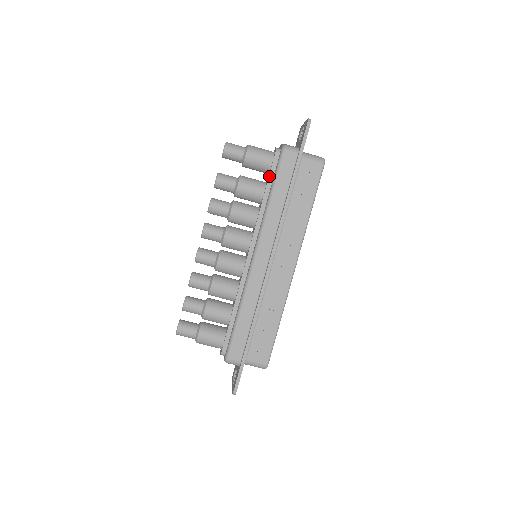
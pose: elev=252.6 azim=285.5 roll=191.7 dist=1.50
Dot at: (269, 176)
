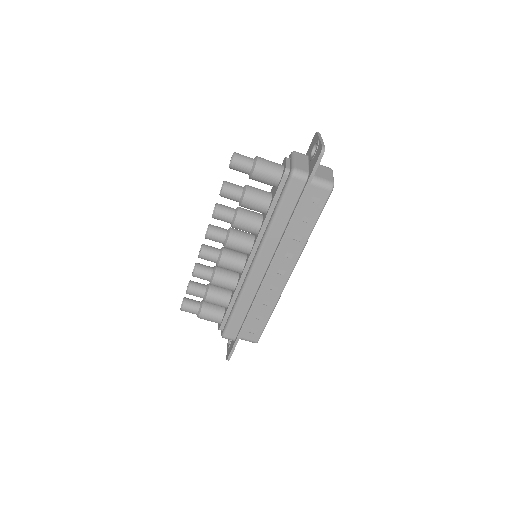
Dot at: (275, 195)
